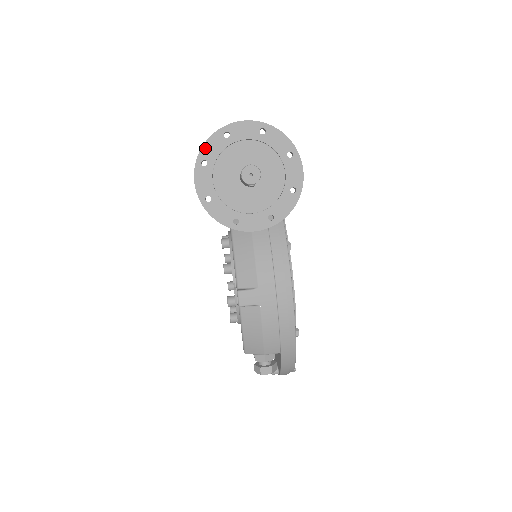
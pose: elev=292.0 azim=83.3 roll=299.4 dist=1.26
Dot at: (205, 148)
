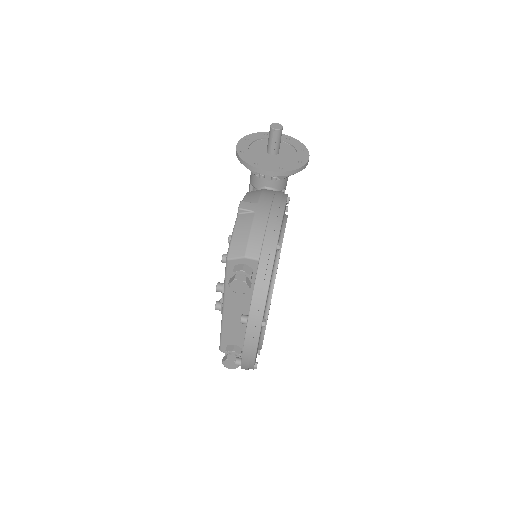
Dot at: (250, 135)
